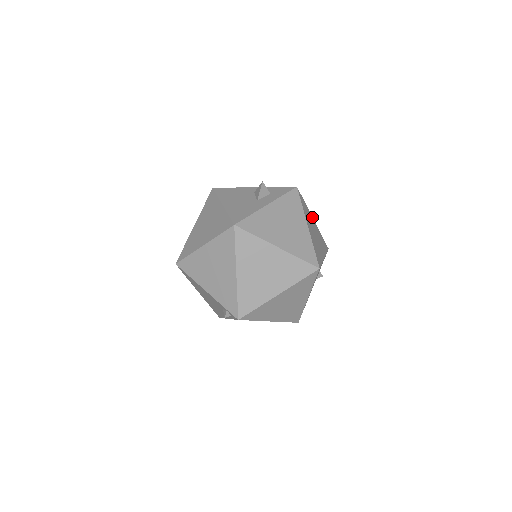
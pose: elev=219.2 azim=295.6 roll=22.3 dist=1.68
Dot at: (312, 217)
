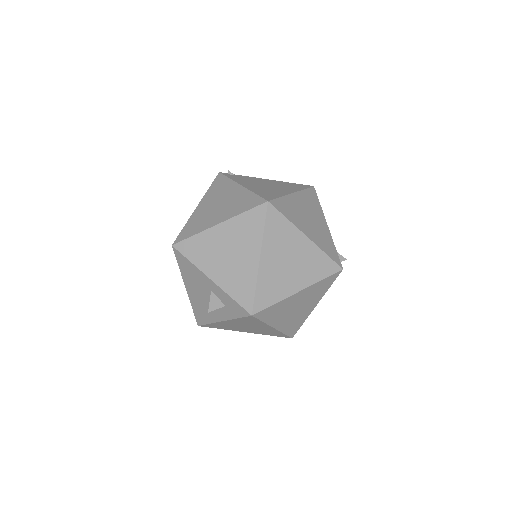
Dot at: (295, 294)
